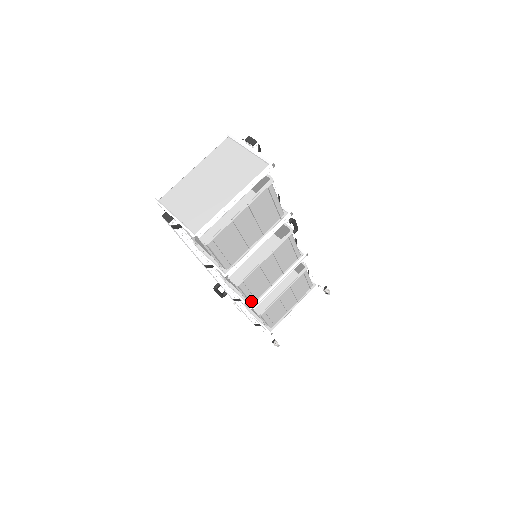
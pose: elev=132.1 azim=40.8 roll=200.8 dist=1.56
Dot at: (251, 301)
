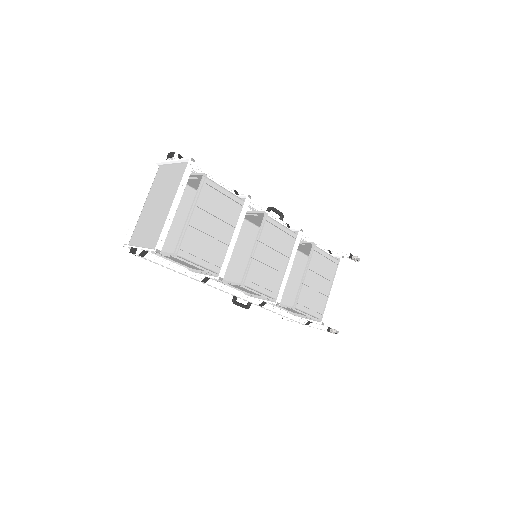
Dot at: (272, 297)
